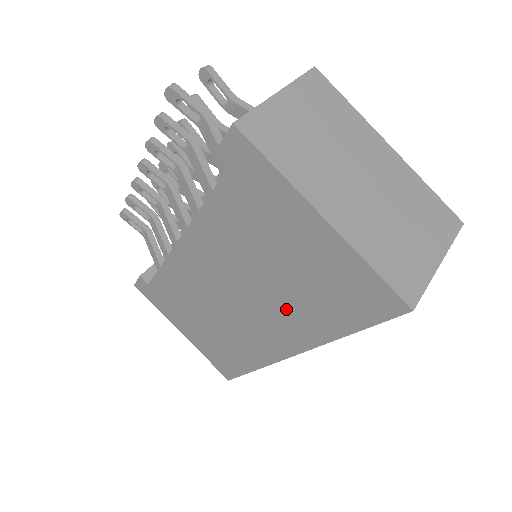
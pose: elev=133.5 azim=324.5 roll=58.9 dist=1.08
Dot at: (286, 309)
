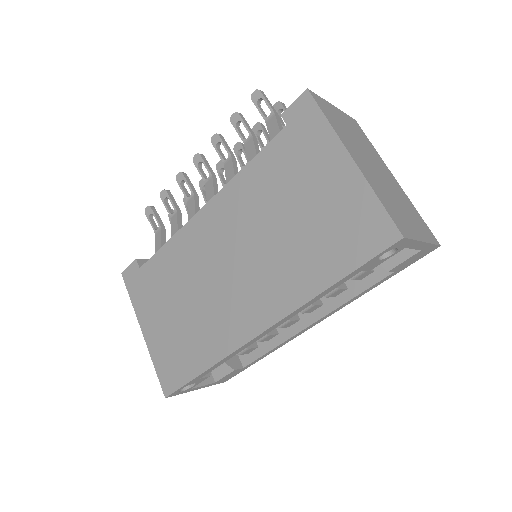
Dot at: (281, 265)
